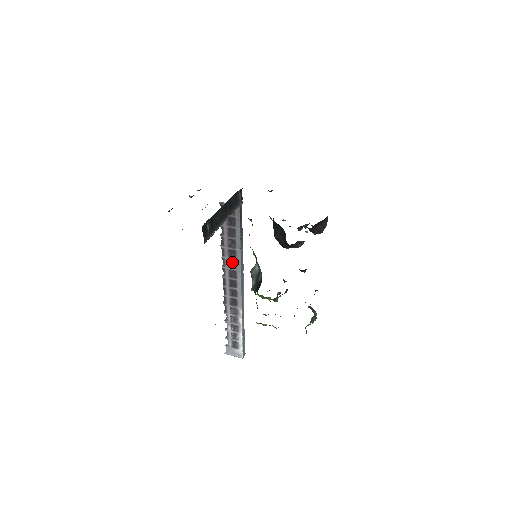
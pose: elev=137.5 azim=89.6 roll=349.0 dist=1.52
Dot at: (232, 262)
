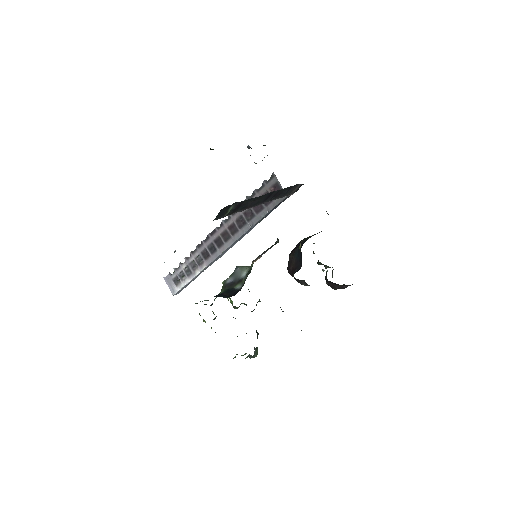
Dot at: (235, 227)
